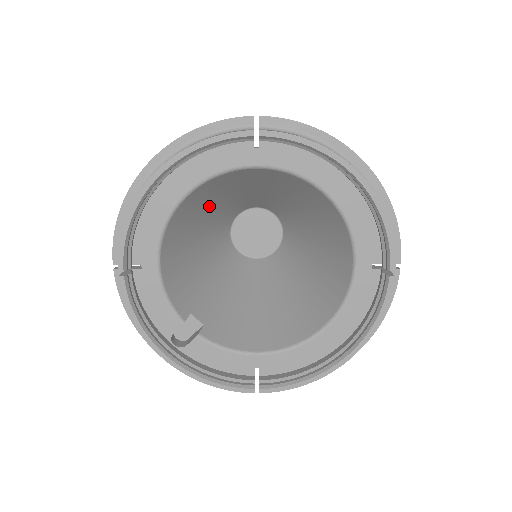
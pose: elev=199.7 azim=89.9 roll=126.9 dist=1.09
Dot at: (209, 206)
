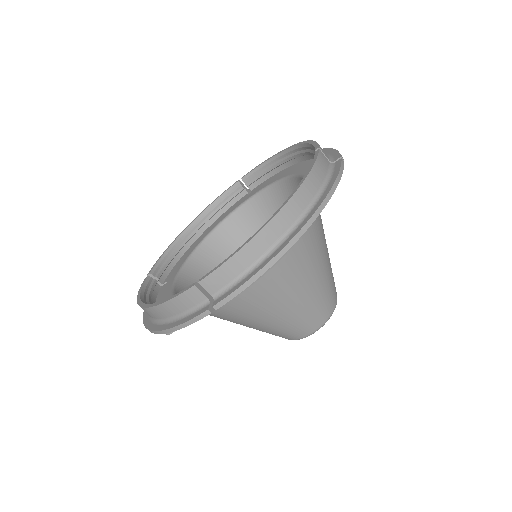
Dot at: occluded
